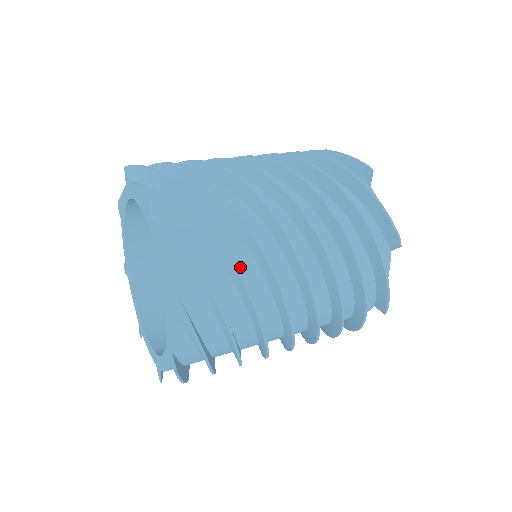
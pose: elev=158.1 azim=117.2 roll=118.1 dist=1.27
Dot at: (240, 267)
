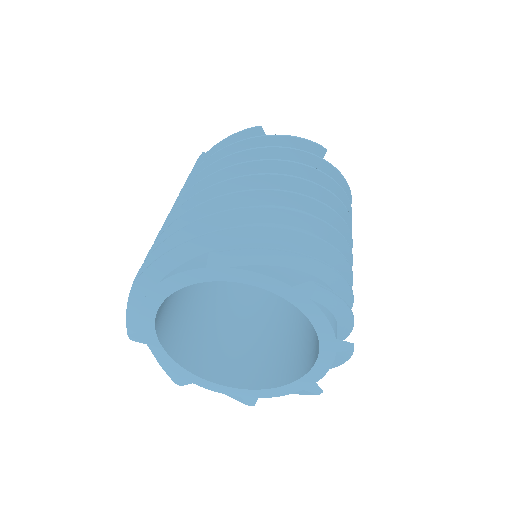
Dot at: occluded
